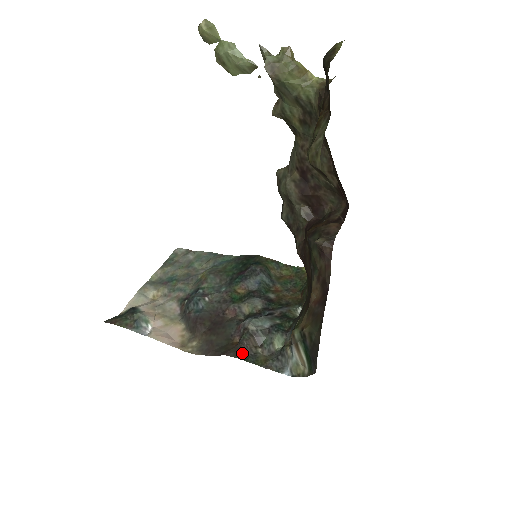
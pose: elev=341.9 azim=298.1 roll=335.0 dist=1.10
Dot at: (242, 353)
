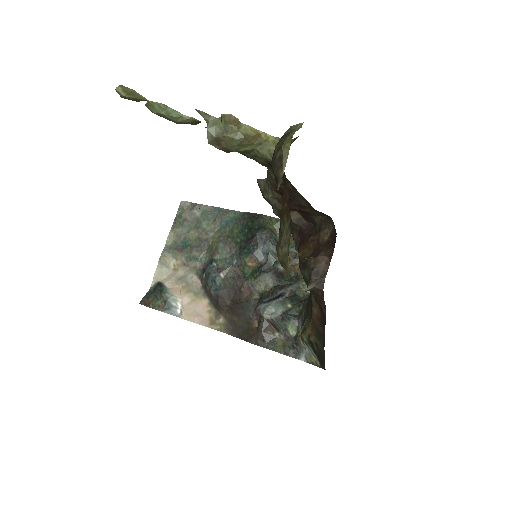
Dot at: (262, 341)
